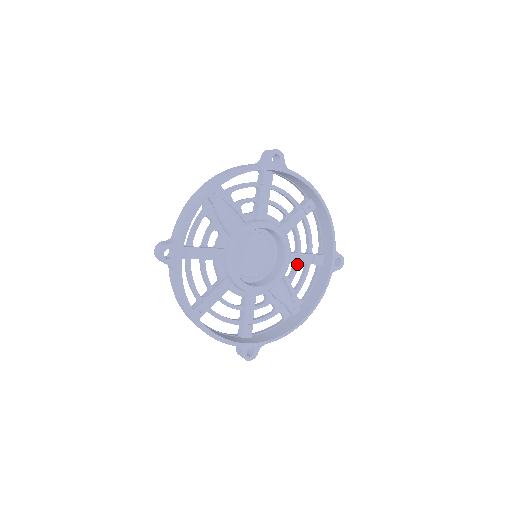
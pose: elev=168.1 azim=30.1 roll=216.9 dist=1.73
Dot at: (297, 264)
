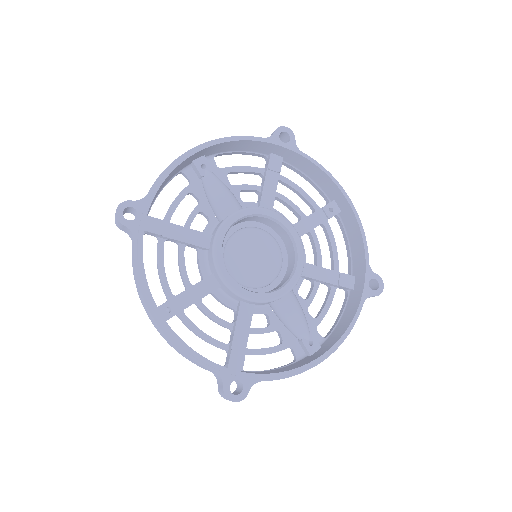
Dot at: (316, 283)
